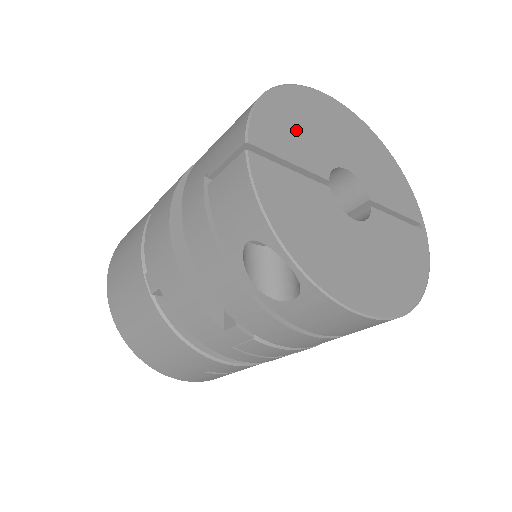
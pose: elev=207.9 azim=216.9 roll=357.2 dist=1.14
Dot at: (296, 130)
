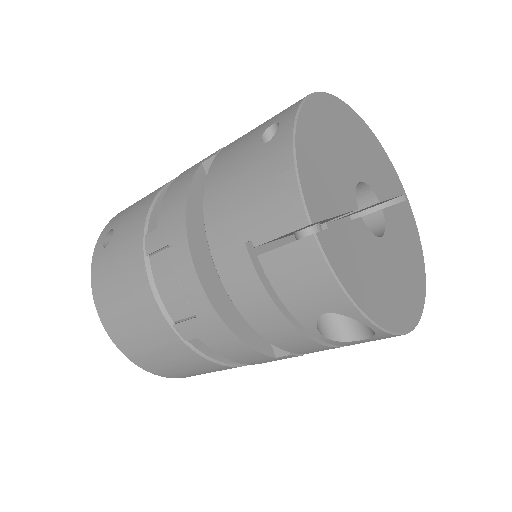
Dot at: (325, 168)
